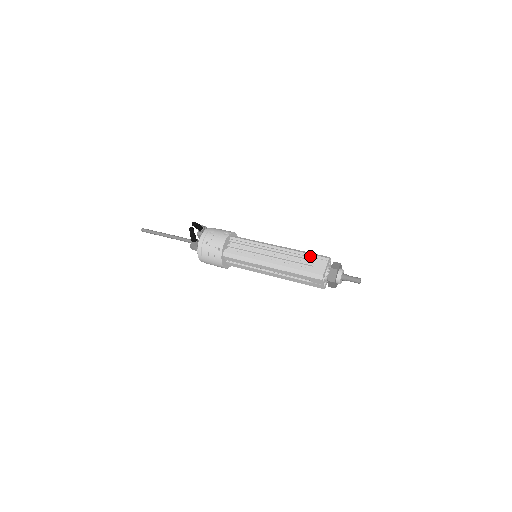
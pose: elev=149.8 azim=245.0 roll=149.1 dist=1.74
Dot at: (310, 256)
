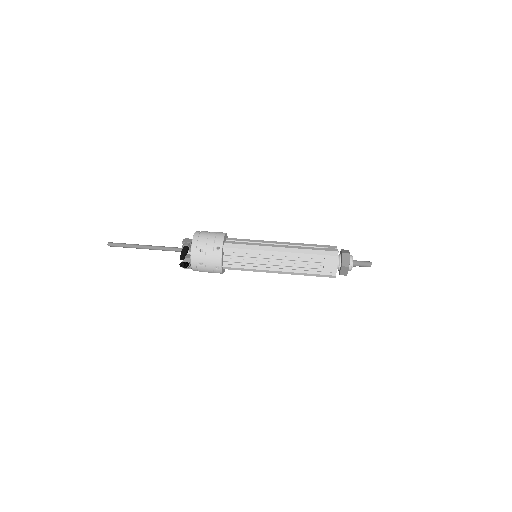
Dot at: (318, 257)
